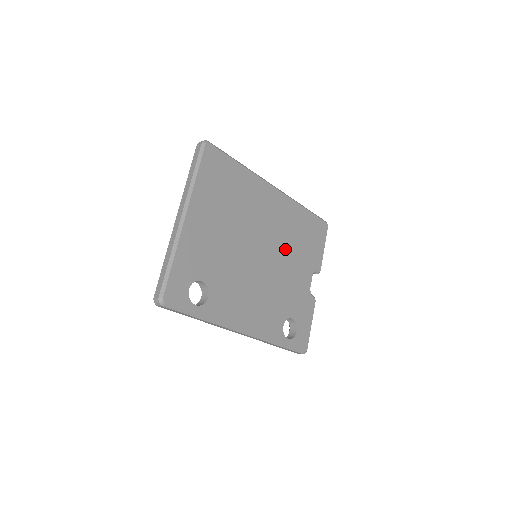
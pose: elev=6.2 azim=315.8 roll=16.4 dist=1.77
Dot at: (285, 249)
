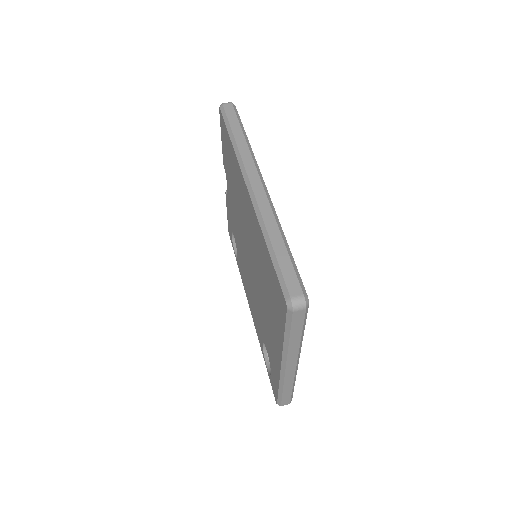
Dot at: occluded
